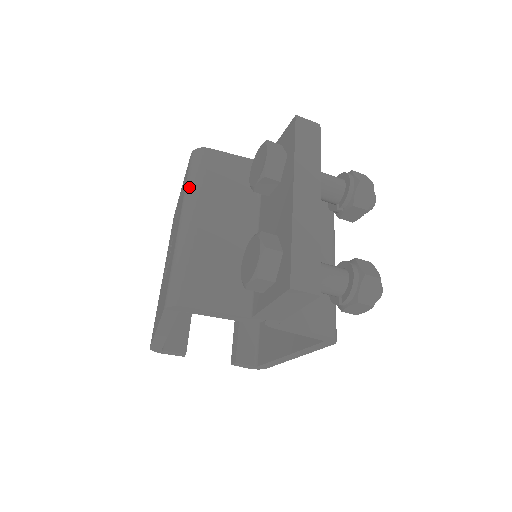
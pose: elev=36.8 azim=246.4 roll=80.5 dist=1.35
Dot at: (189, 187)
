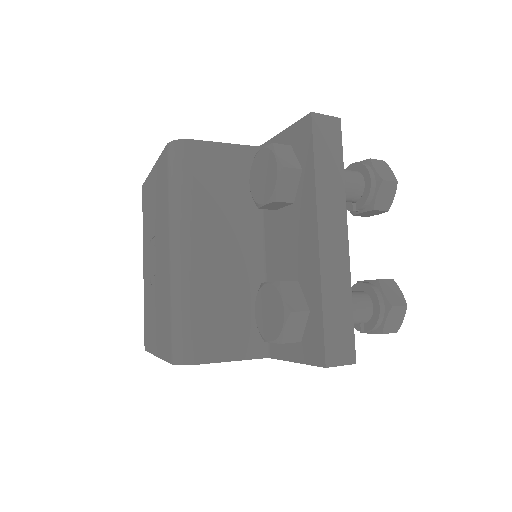
Dot at: (175, 201)
